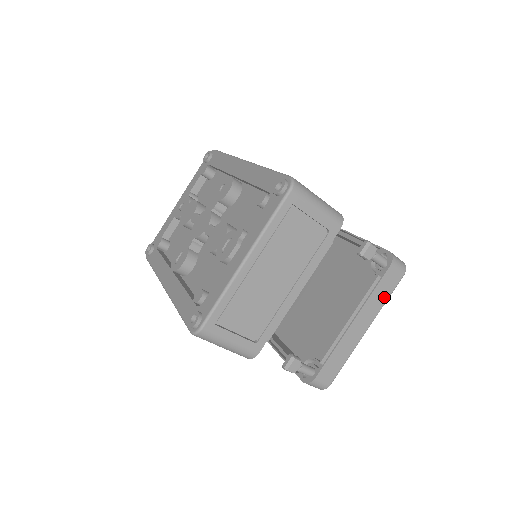
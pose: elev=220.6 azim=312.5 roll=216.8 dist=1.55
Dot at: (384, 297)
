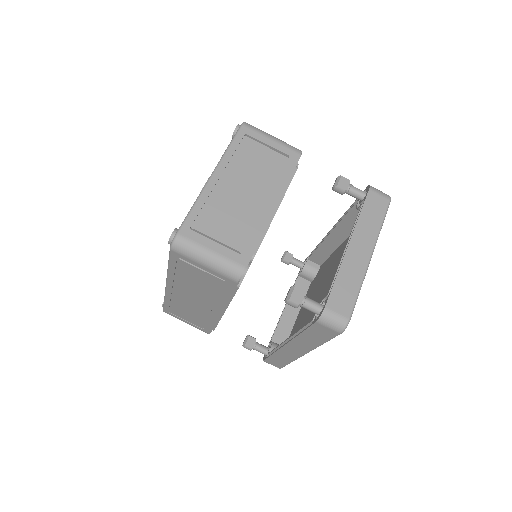
Dot at: (376, 221)
